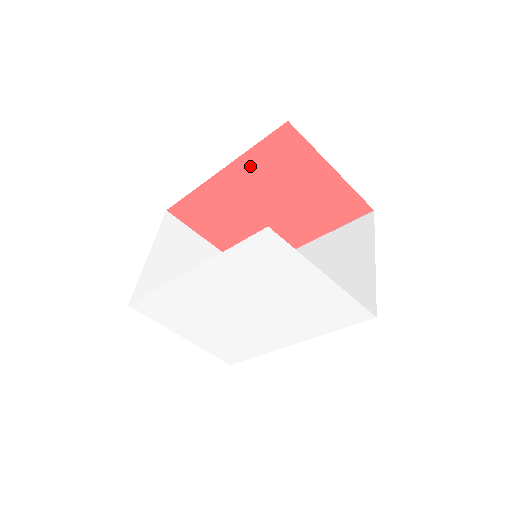
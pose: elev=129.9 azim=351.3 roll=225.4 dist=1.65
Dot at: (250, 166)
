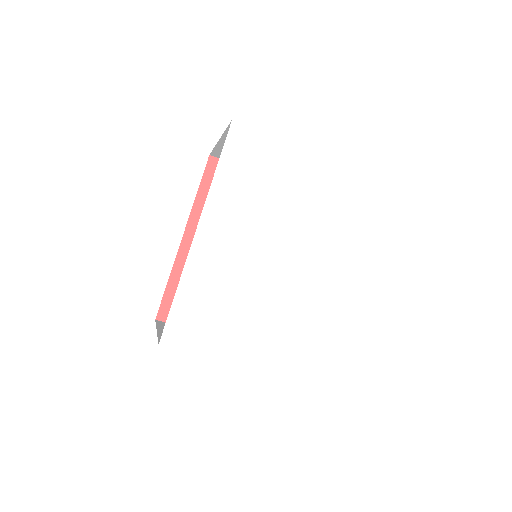
Dot at: occluded
